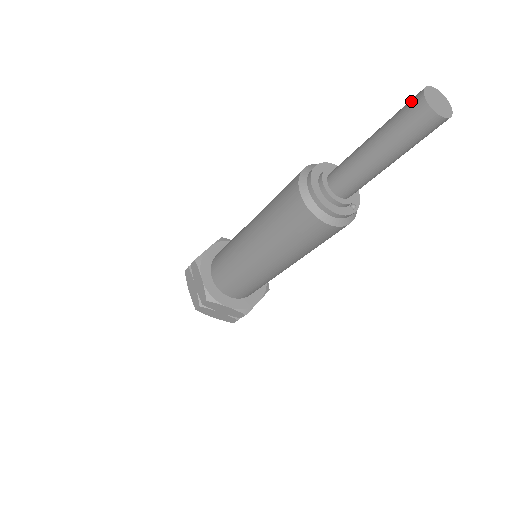
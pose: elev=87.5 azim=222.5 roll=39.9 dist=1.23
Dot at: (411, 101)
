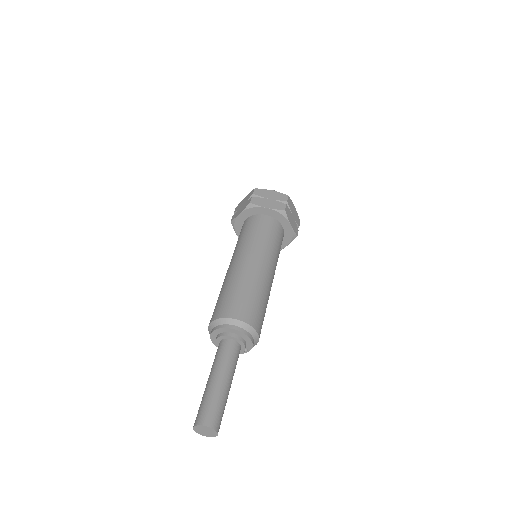
Dot at: (196, 417)
